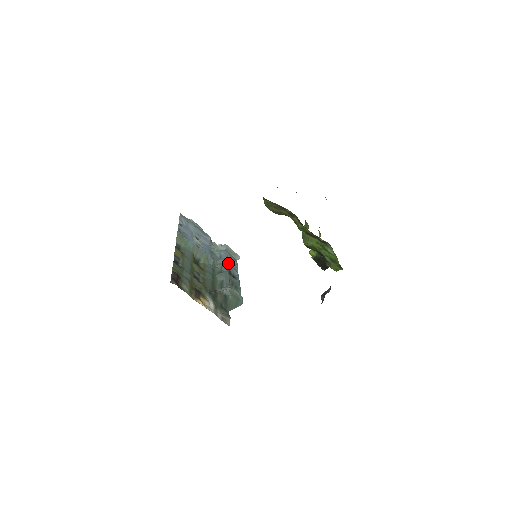
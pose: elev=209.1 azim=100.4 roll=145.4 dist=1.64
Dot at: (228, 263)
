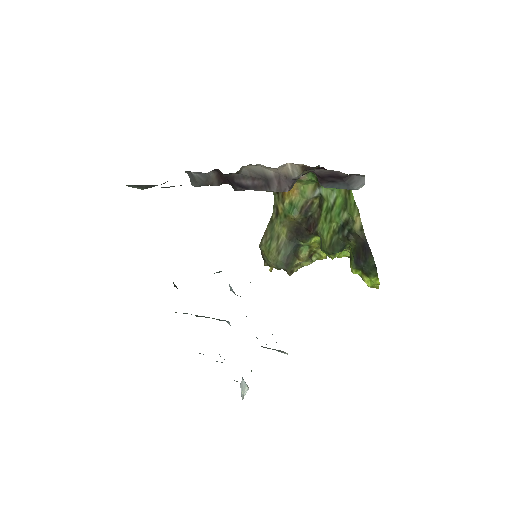
Dot at: occluded
